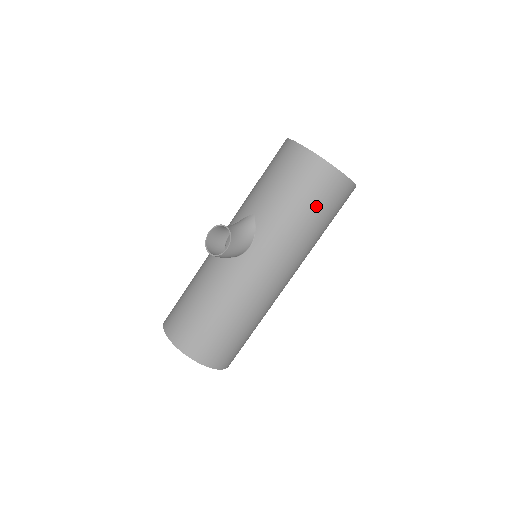
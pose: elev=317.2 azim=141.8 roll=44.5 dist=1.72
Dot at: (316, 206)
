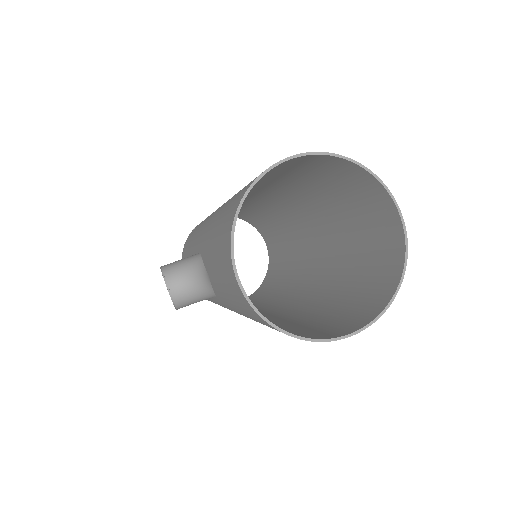
Dot at: occluded
